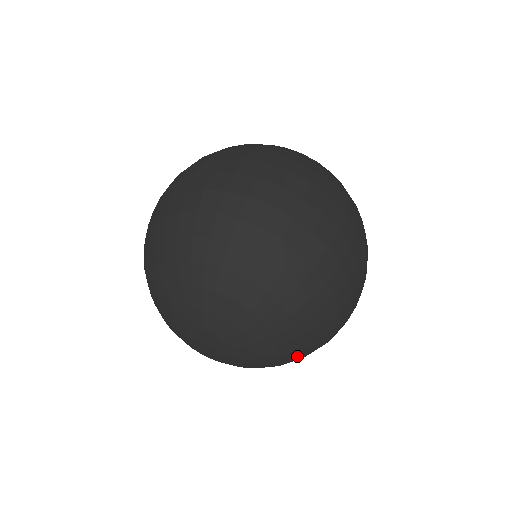
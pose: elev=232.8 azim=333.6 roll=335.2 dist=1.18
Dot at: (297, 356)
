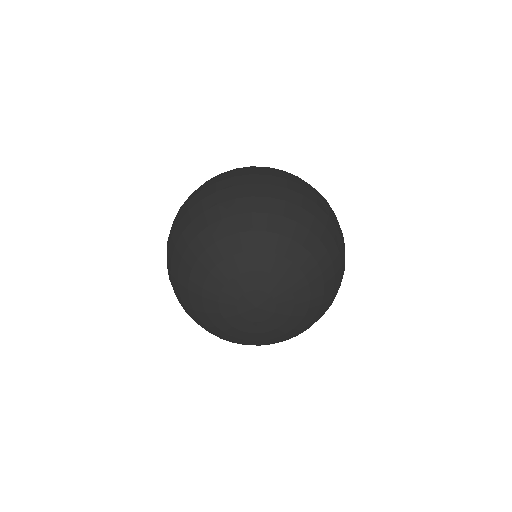
Dot at: (325, 280)
